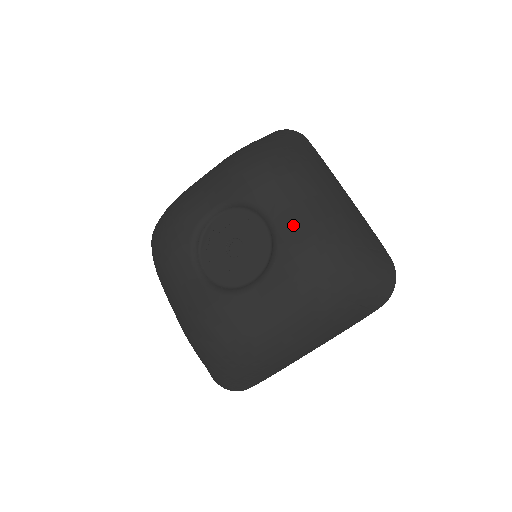
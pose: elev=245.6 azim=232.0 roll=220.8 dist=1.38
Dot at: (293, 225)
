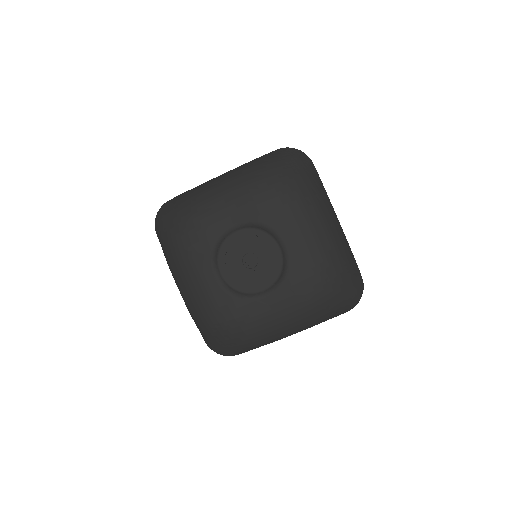
Dot at: (303, 255)
